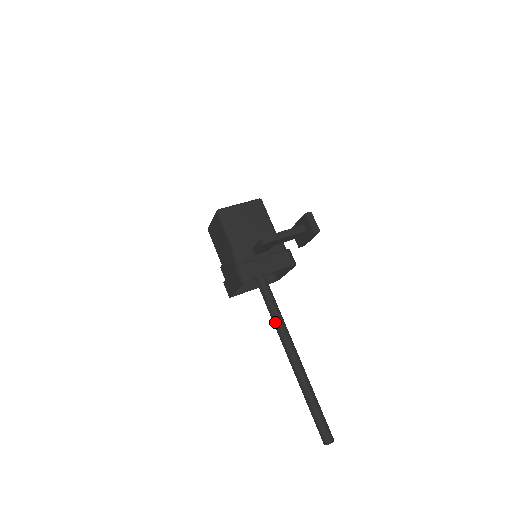
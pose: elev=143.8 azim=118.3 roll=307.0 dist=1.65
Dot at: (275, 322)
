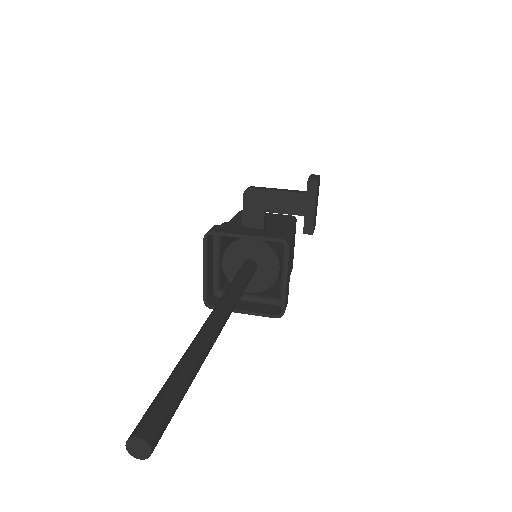
Dot at: (221, 298)
